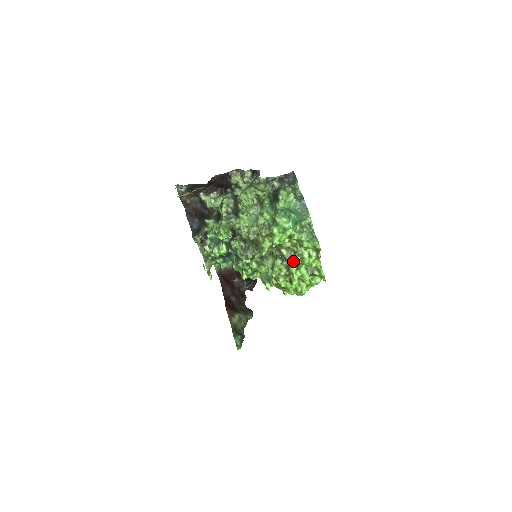
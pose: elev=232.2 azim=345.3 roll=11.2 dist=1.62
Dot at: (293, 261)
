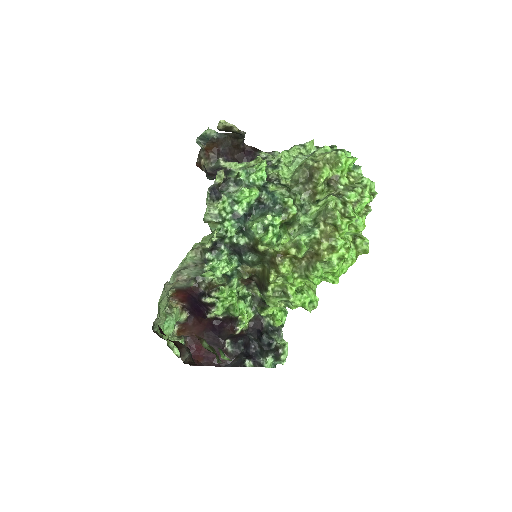
Dot at: (355, 191)
